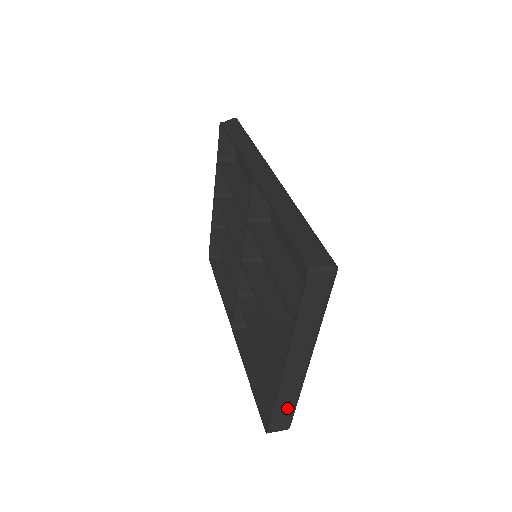
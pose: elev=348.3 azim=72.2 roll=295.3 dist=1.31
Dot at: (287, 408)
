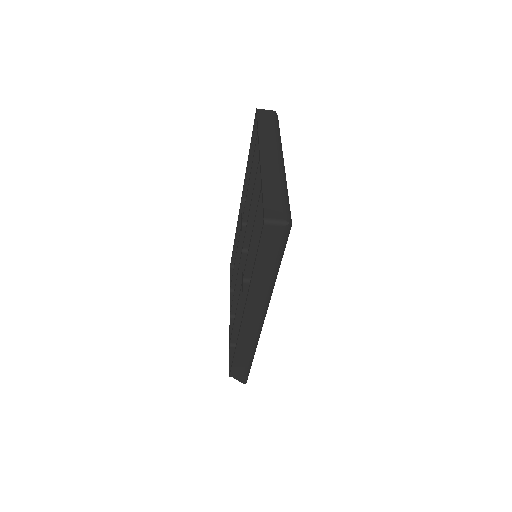
Dot at: (277, 195)
